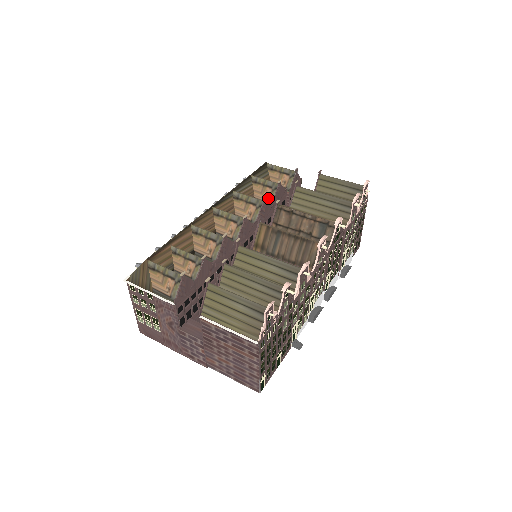
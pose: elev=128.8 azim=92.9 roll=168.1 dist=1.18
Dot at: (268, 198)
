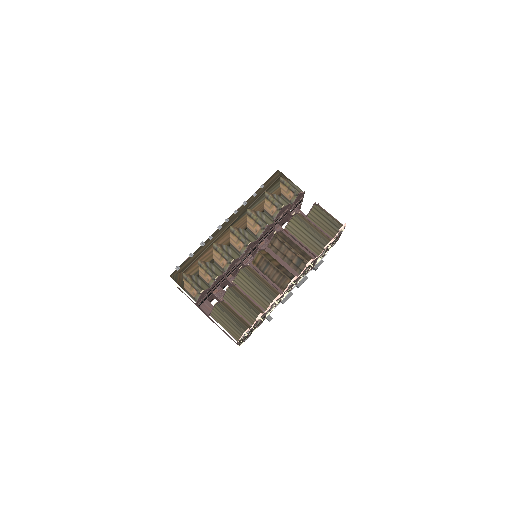
Dot at: (273, 214)
